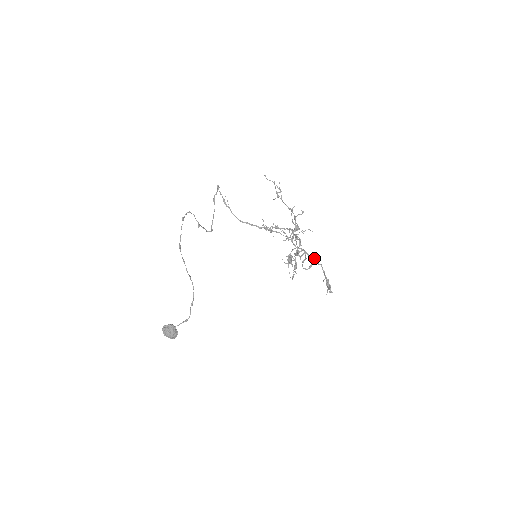
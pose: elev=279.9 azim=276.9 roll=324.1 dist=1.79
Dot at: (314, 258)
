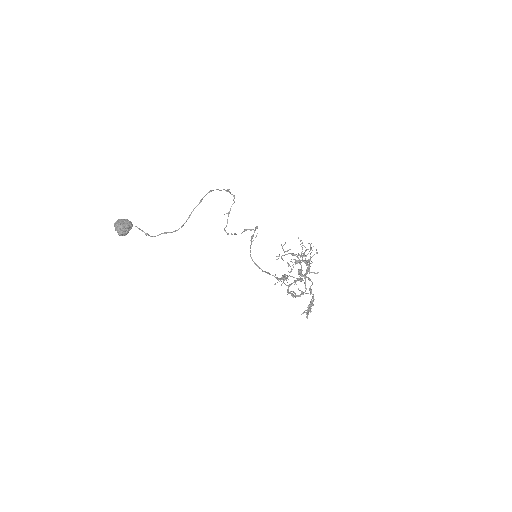
Dot at: occluded
